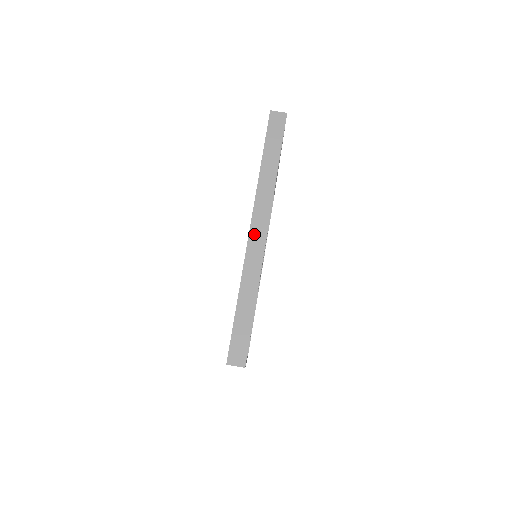
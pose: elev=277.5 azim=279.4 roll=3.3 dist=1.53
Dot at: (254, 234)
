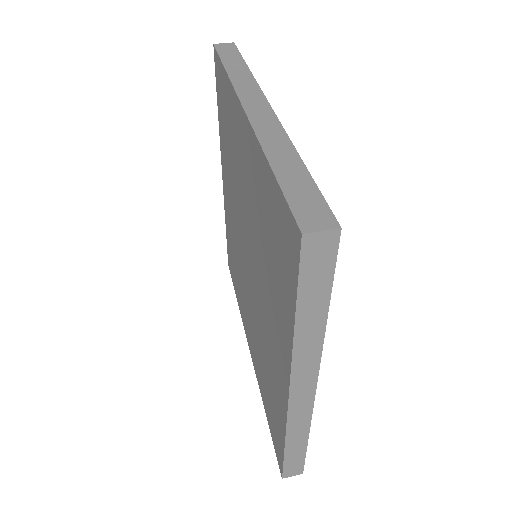
Dot at: (252, 108)
